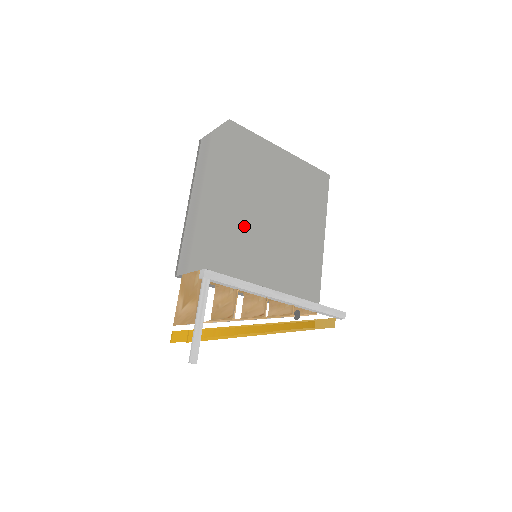
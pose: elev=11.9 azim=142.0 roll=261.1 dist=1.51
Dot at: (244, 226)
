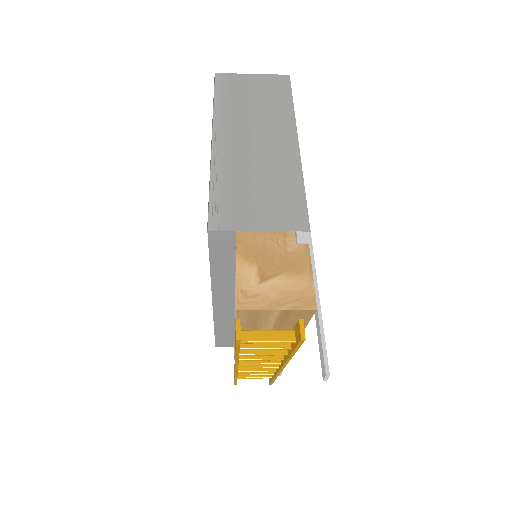
Dot at: occluded
